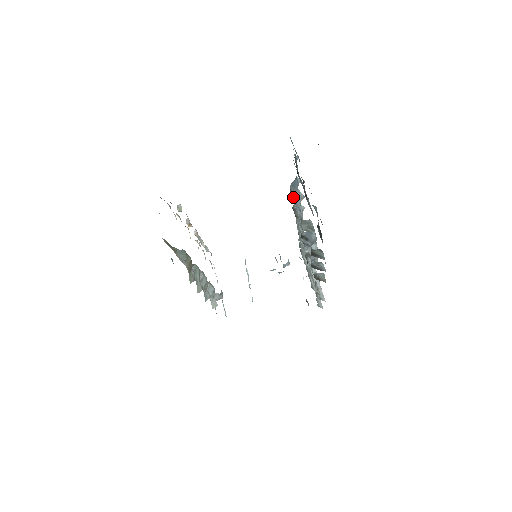
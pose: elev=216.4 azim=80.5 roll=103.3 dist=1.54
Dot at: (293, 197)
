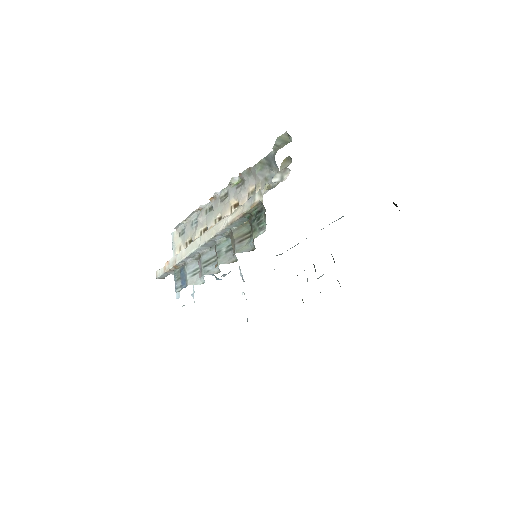
Dot at: occluded
